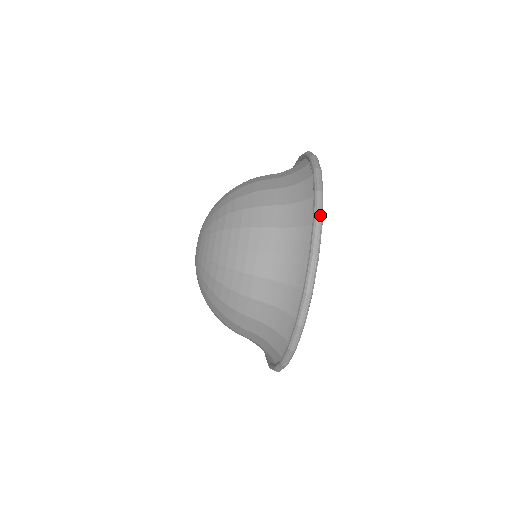
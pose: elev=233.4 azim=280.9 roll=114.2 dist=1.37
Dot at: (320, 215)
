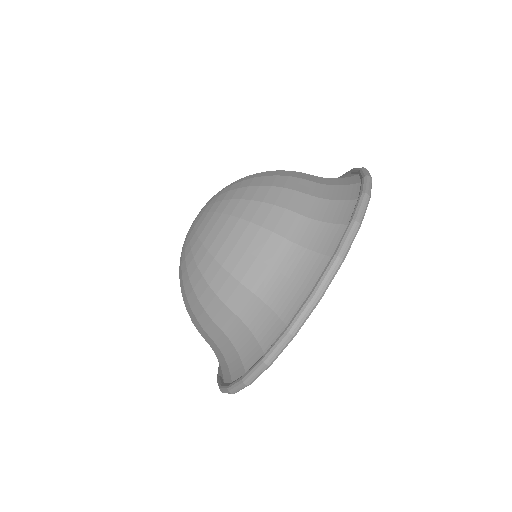
Dot at: (361, 216)
